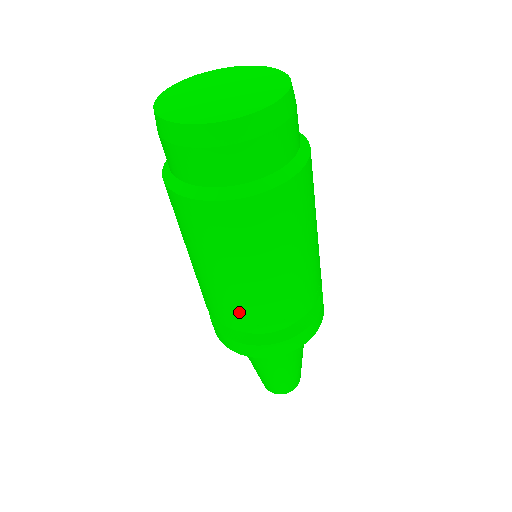
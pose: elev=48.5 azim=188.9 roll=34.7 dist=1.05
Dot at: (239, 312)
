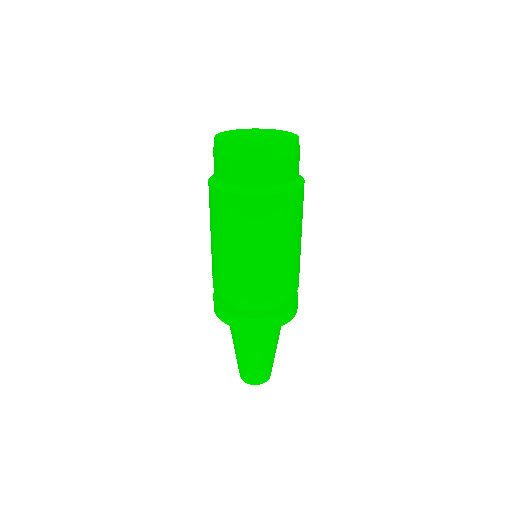
Dot at: (231, 283)
